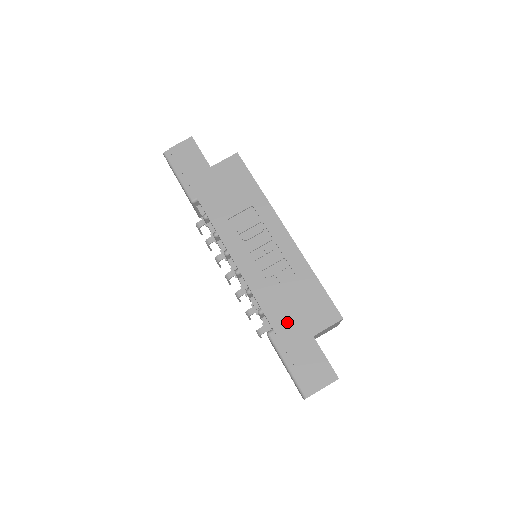
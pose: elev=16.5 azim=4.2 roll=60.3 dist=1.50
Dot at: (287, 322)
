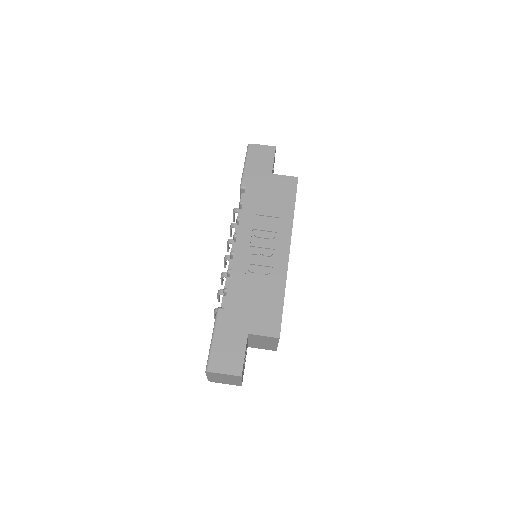
Dot at: (238, 310)
